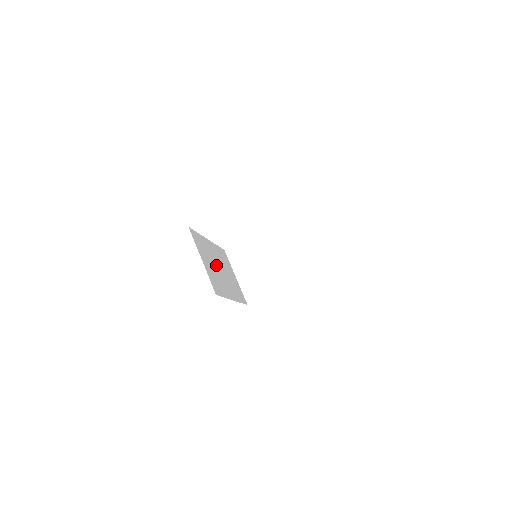
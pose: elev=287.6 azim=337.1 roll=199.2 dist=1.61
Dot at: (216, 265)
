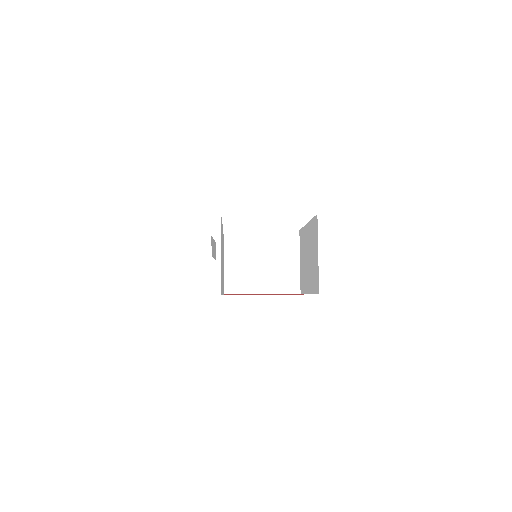
Dot at: occluded
